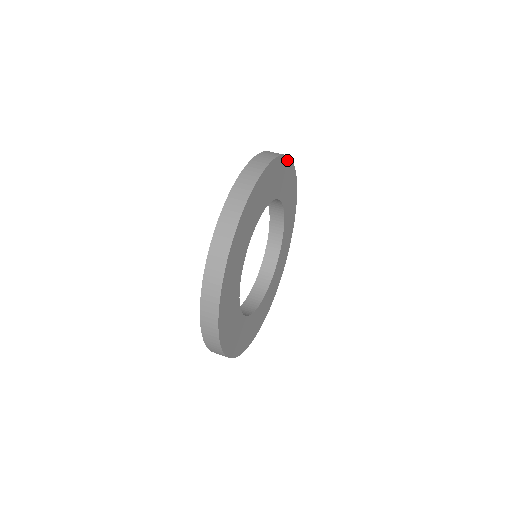
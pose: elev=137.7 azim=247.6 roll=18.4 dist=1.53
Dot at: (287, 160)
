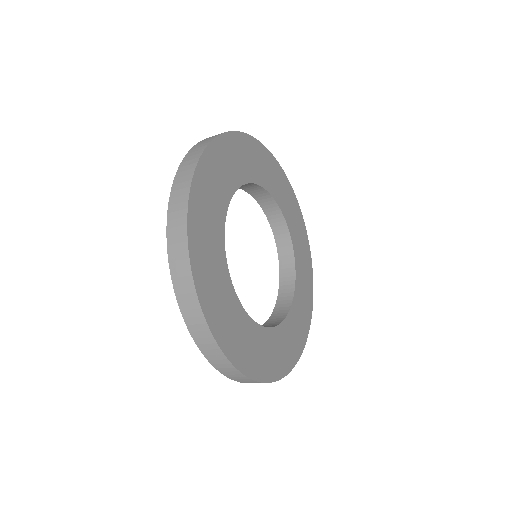
Dot at: (263, 149)
